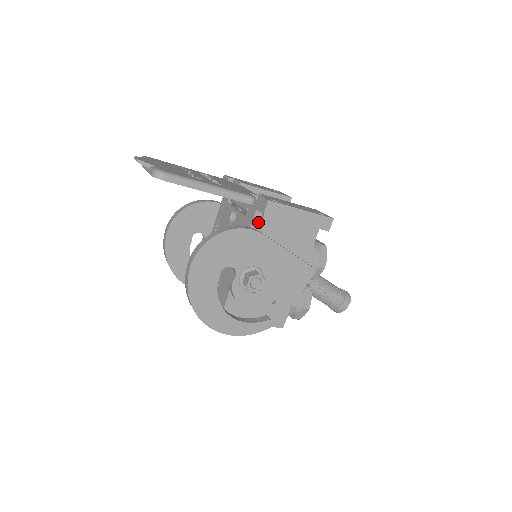
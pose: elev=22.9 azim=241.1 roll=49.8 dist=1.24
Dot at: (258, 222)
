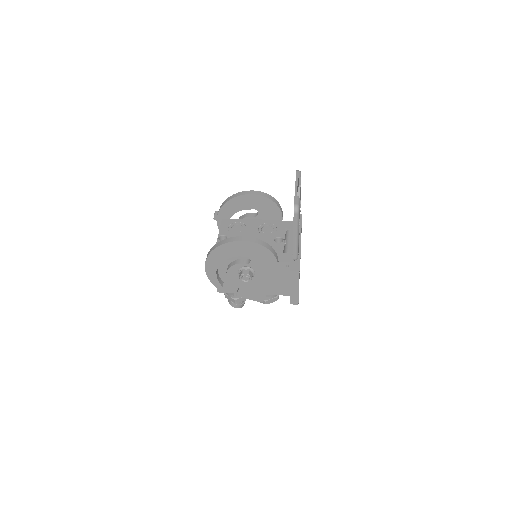
Dot at: (283, 265)
